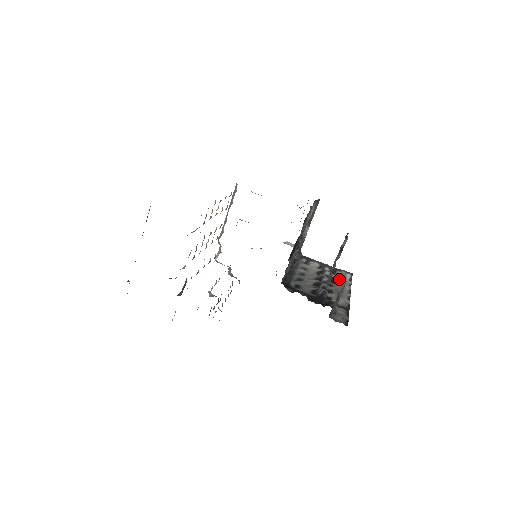
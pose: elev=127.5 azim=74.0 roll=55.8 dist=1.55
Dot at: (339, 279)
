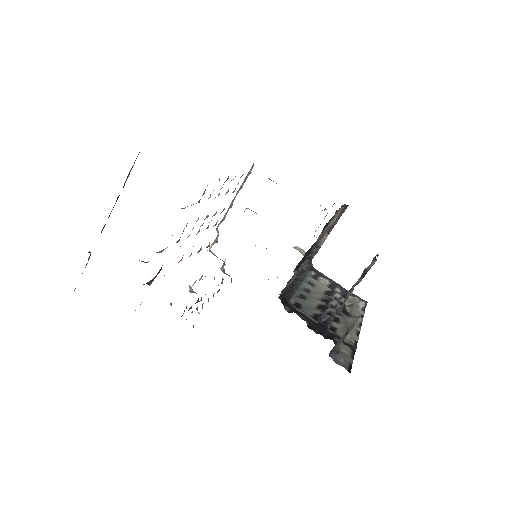
Dot at: (350, 306)
